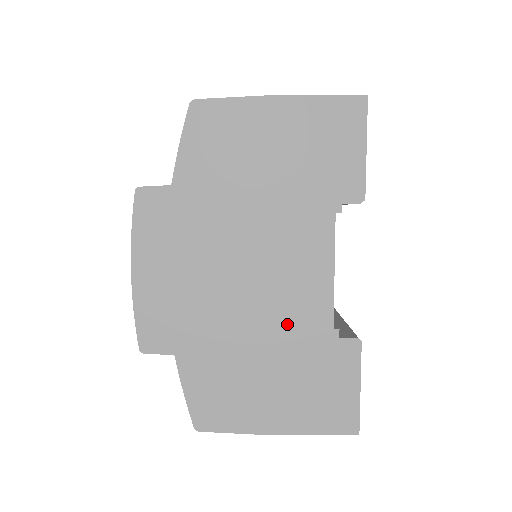
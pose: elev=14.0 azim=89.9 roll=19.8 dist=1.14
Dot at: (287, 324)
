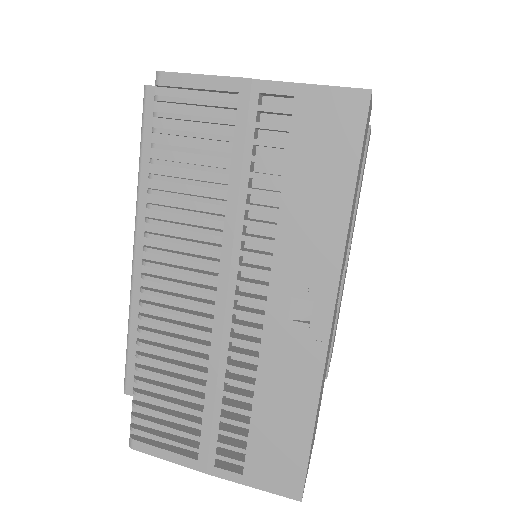
Dot at: occluded
